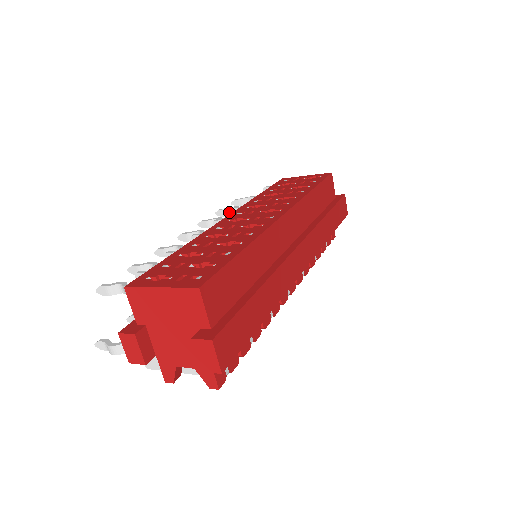
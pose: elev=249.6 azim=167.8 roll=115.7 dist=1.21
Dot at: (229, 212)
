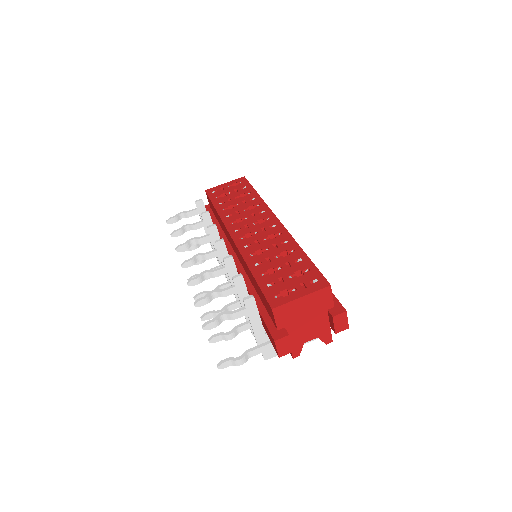
Dot at: (183, 231)
